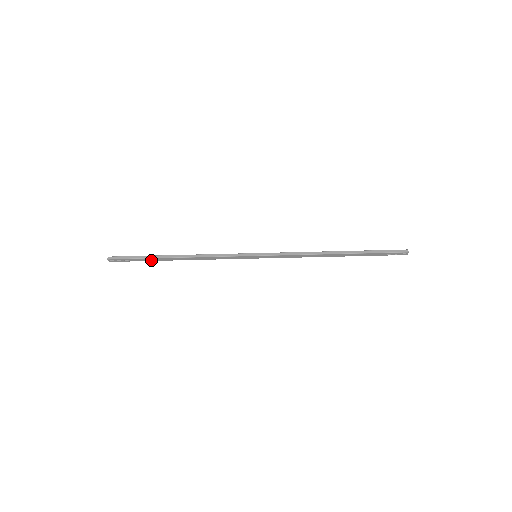
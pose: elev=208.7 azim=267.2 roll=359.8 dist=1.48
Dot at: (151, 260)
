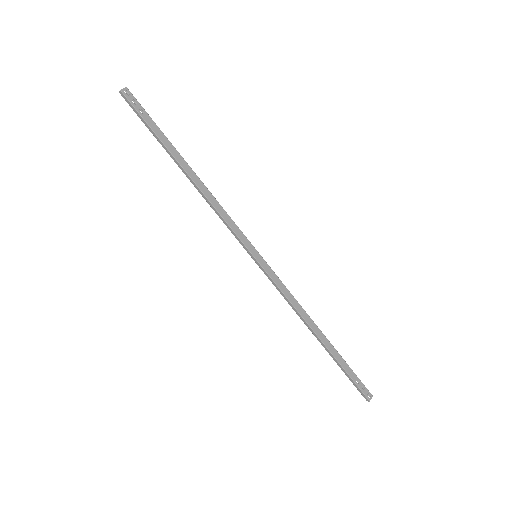
Dot at: (163, 141)
